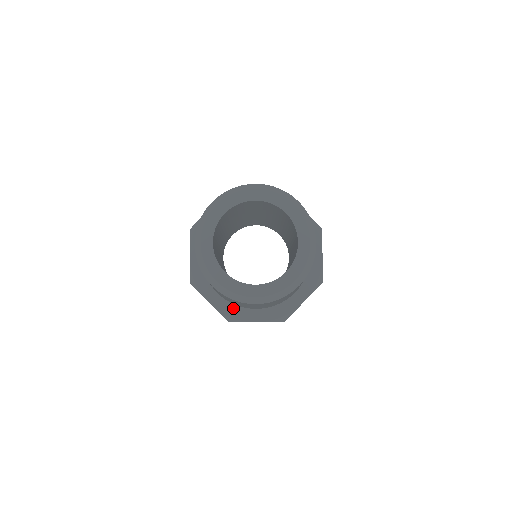
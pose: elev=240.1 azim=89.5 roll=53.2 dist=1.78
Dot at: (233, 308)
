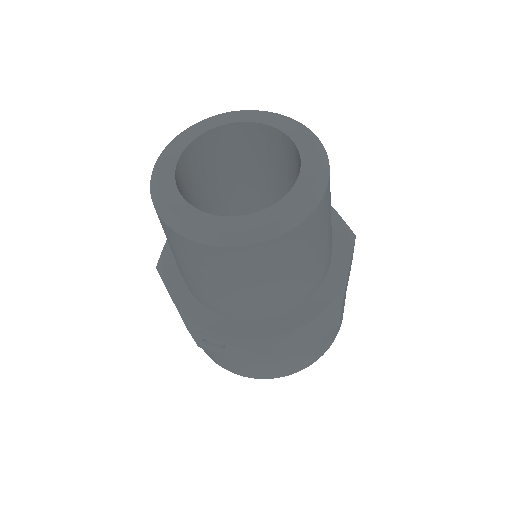
Dot at: (263, 325)
